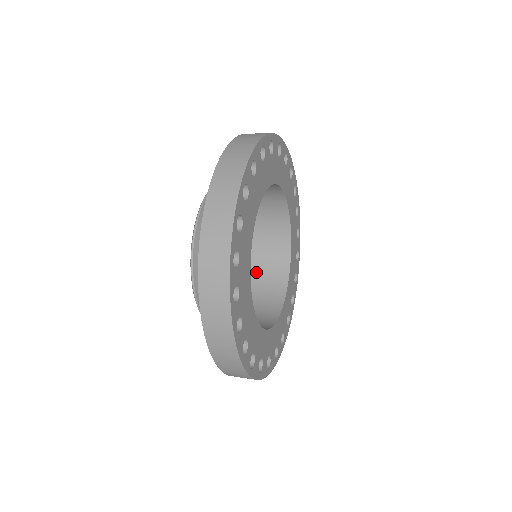
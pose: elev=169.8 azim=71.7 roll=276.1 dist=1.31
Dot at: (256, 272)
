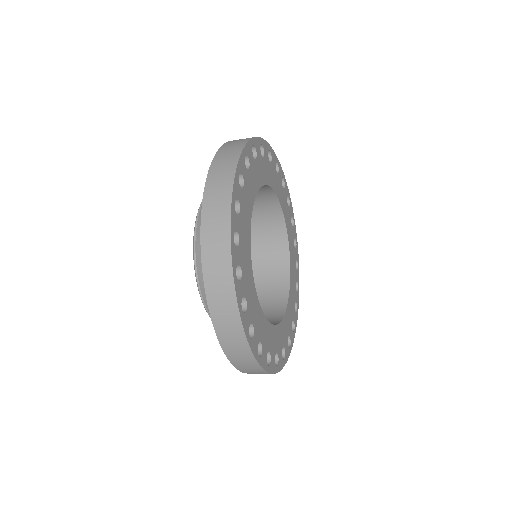
Dot at: (258, 266)
